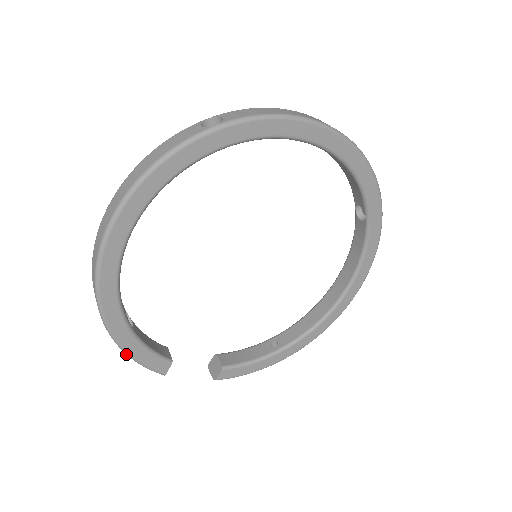
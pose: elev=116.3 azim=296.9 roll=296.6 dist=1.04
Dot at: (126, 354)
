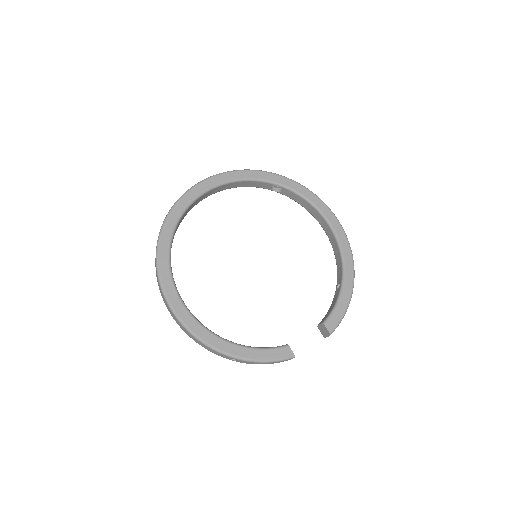
Dot at: (257, 362)
